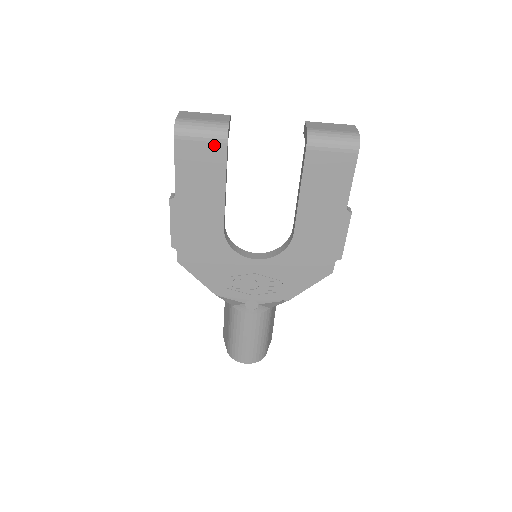
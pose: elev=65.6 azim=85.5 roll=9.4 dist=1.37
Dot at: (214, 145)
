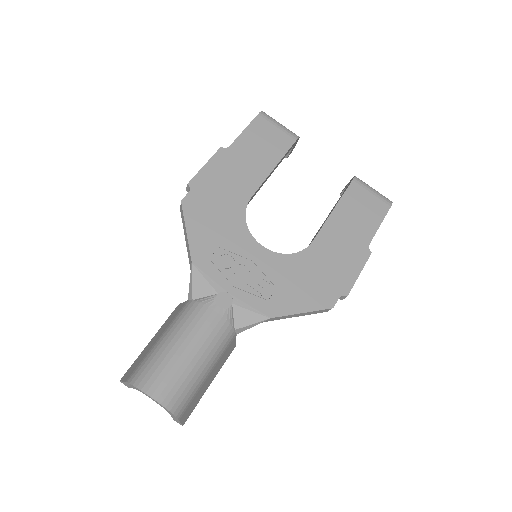
Dot at: (285, 136)
